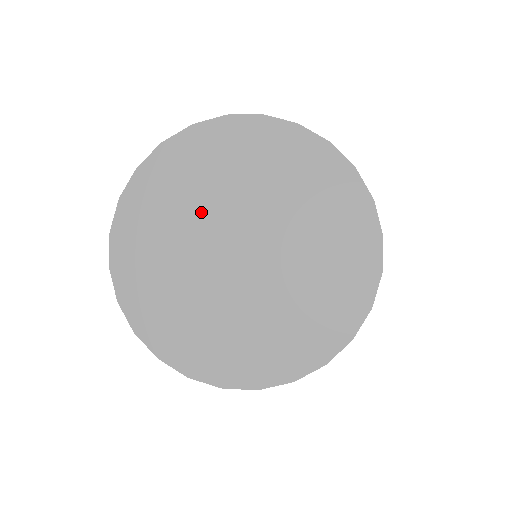
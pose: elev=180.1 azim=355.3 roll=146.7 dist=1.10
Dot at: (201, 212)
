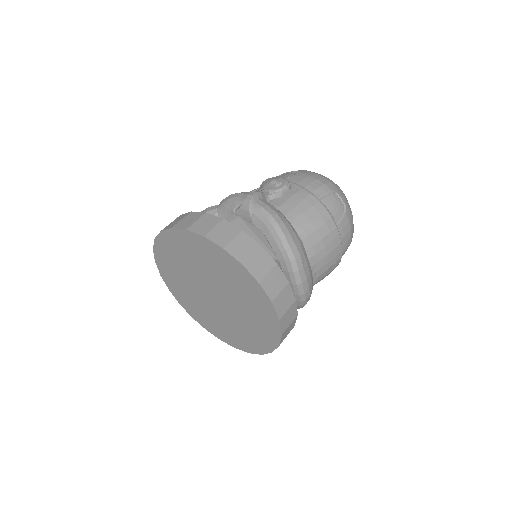
Dot at: (187, 279)
